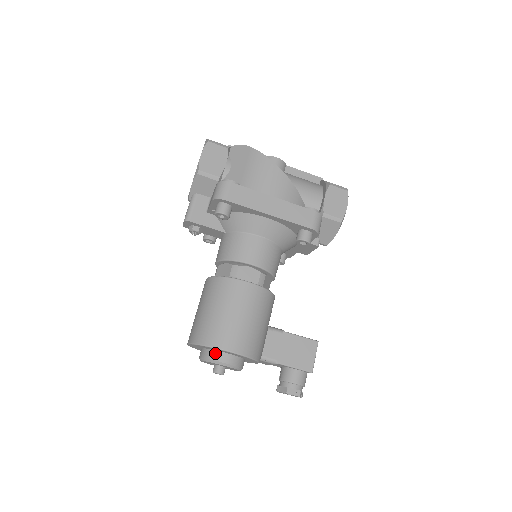
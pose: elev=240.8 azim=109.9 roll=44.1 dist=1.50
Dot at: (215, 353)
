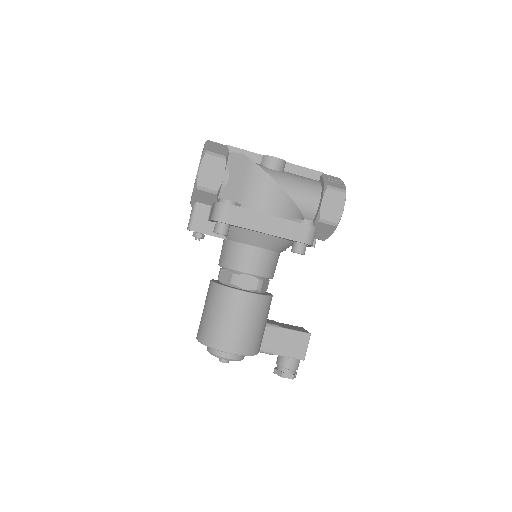
Dot at: occluded
